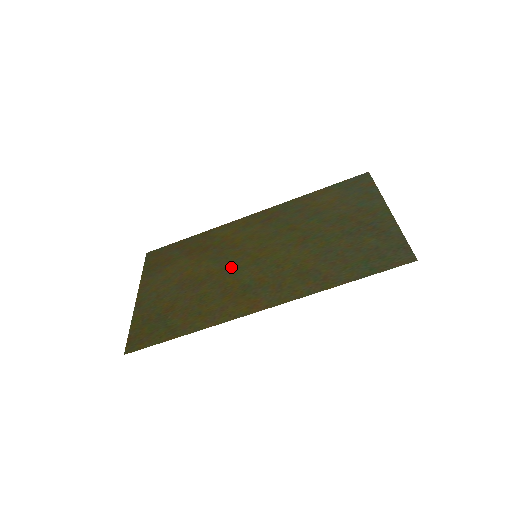
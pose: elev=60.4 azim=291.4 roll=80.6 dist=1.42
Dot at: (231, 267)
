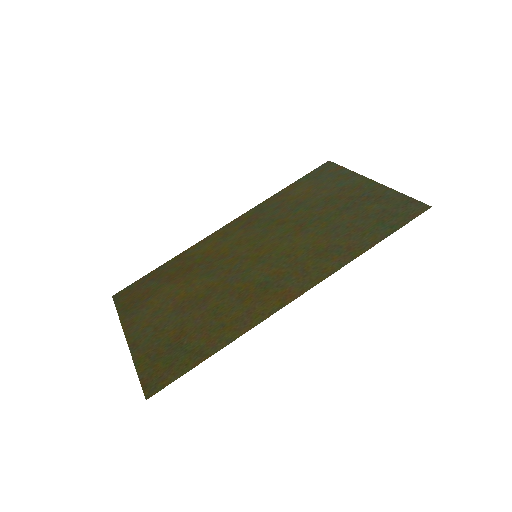
Dot at: (233, 274)
